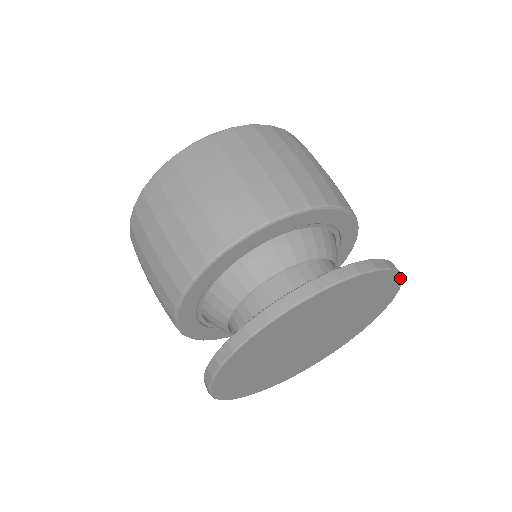
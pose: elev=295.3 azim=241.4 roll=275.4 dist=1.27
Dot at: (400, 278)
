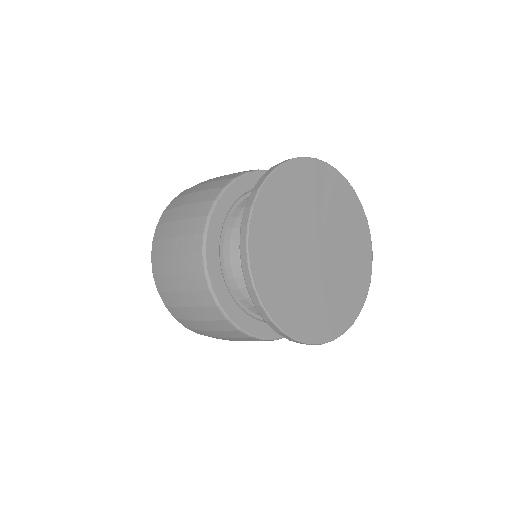
Dot at: (362, 209)
